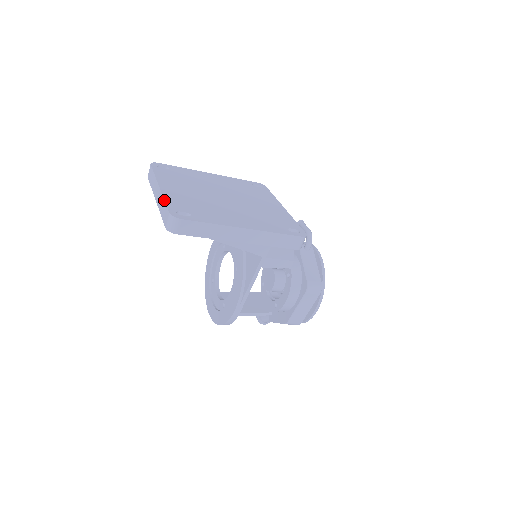
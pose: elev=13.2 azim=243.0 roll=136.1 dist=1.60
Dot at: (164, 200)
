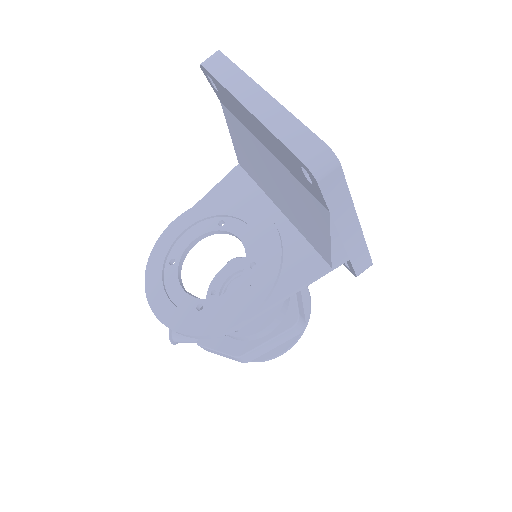
Dot at: occluded
